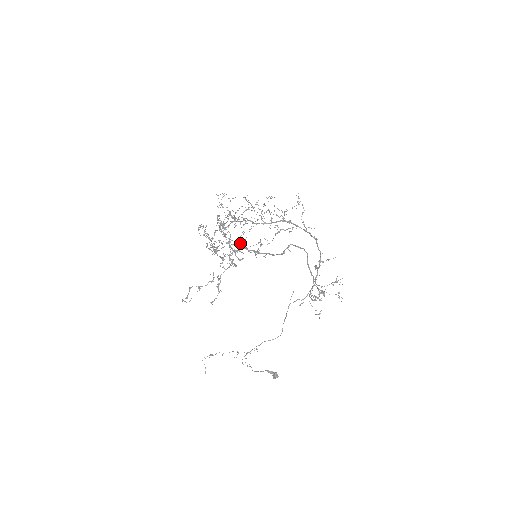
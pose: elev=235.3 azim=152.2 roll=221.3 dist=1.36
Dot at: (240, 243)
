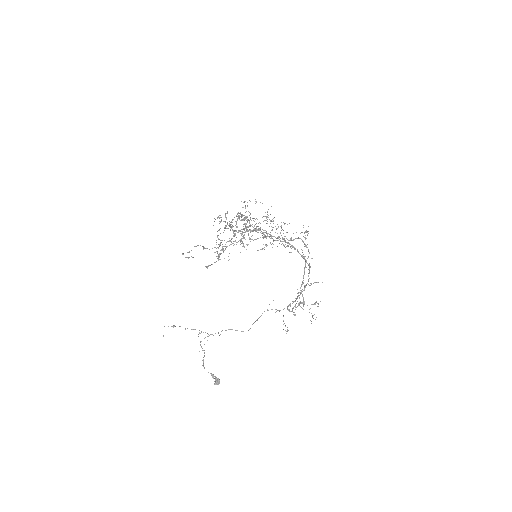
Dot at: occluded
